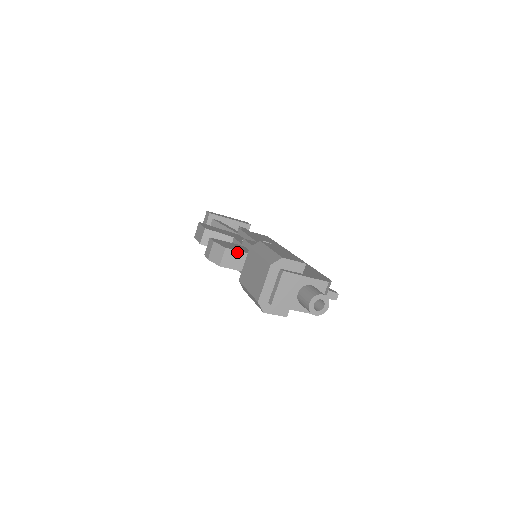
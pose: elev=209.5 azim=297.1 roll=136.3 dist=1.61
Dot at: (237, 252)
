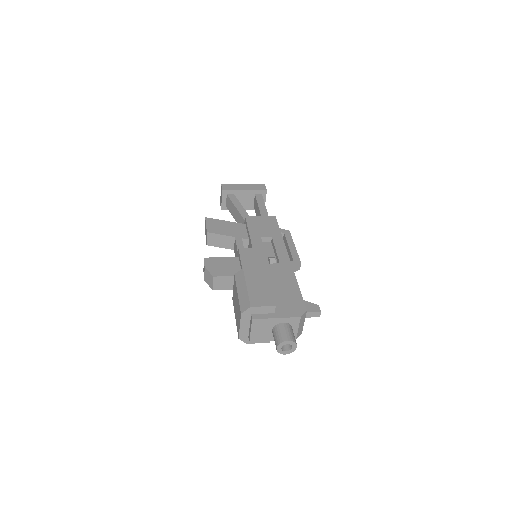
Dot at: (225, 277)
